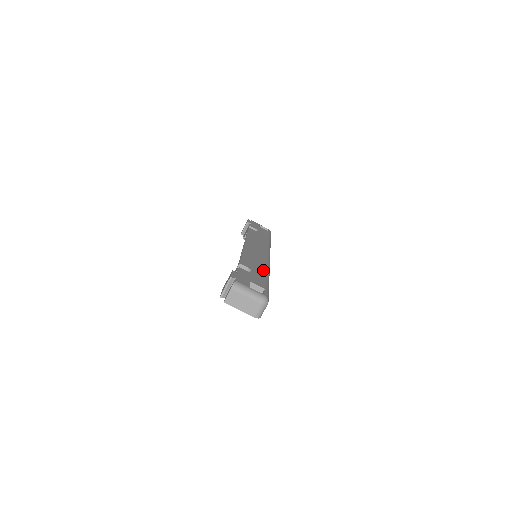
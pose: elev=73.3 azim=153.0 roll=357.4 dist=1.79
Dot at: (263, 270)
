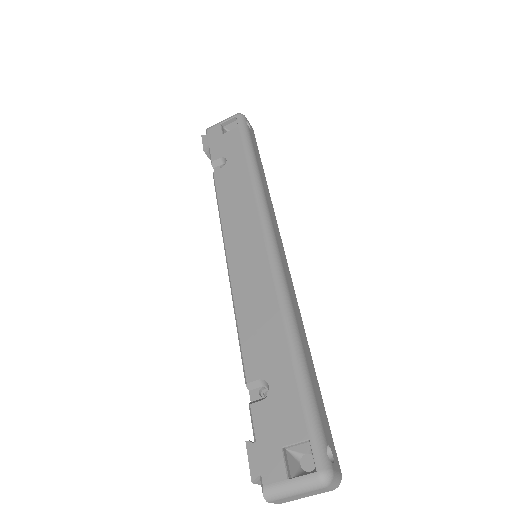
Dot at: (281, 344)
